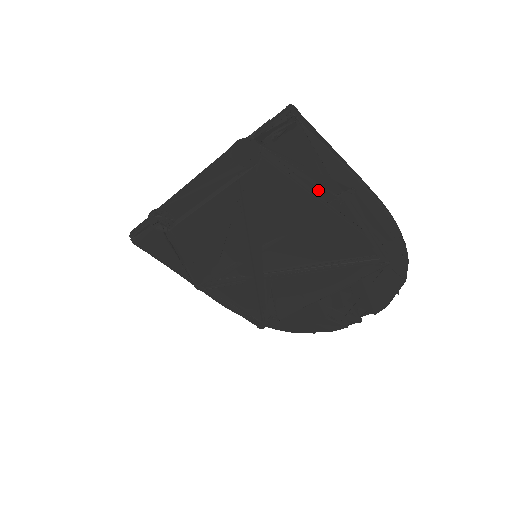
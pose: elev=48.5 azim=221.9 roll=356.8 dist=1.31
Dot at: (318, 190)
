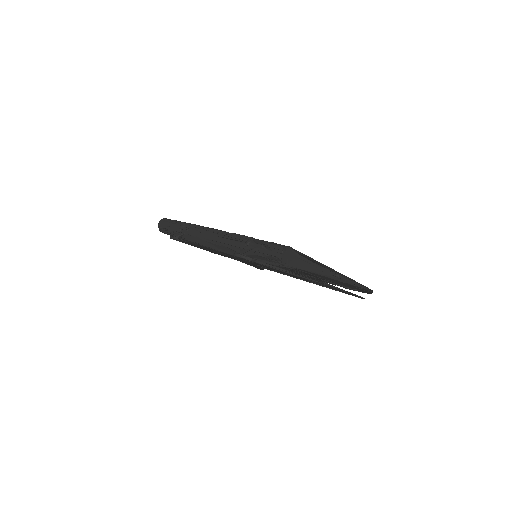
Dot at: (300, 277)
